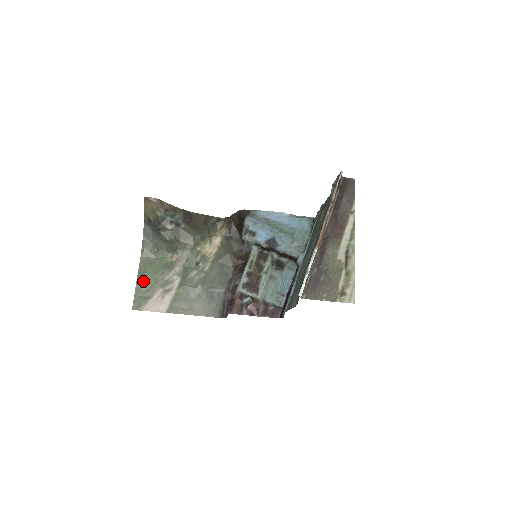
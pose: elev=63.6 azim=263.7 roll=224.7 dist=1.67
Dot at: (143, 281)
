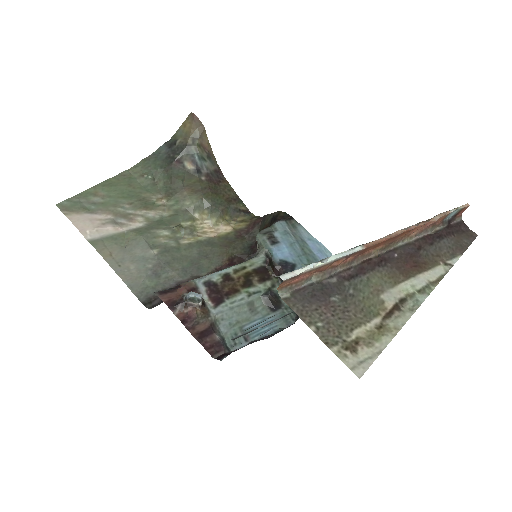
Dot at: (102, 191)
